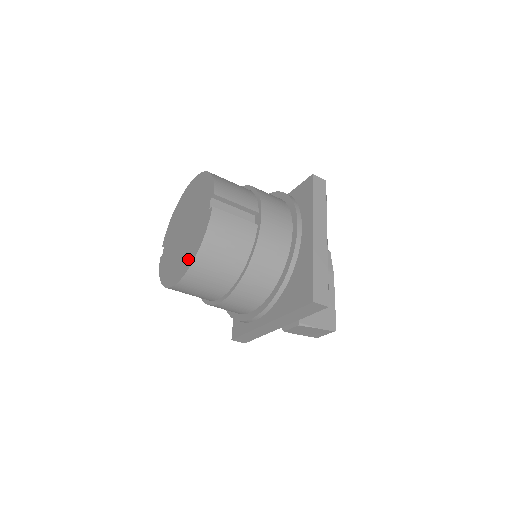
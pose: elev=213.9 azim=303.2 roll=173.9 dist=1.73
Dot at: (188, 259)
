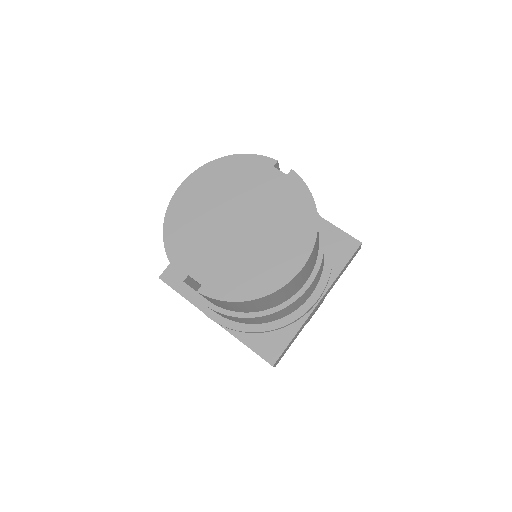
Dot at: (302, 231)
